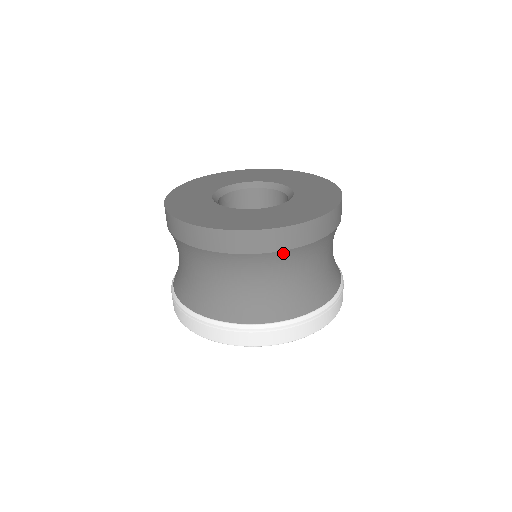
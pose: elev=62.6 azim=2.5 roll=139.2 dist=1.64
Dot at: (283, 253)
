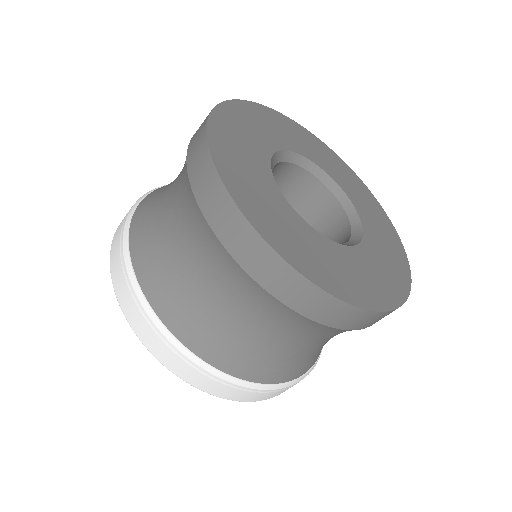
Dot at: (277, 302)
